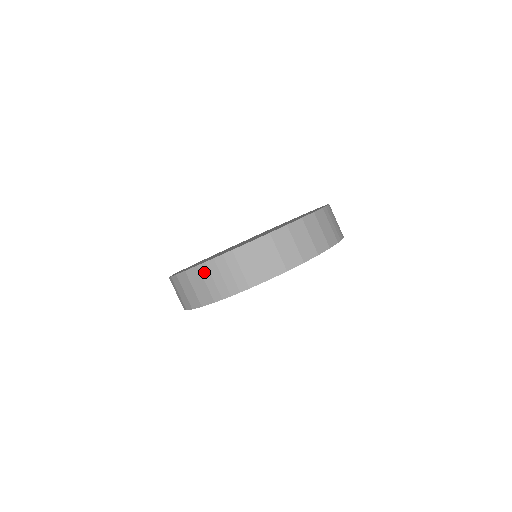
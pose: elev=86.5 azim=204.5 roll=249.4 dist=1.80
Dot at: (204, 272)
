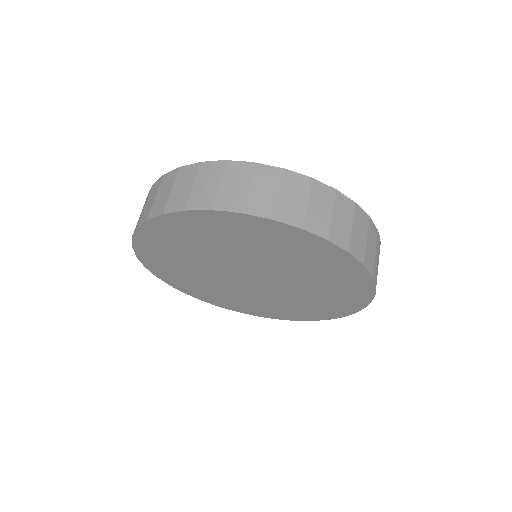
Dot at: (202, 171)
